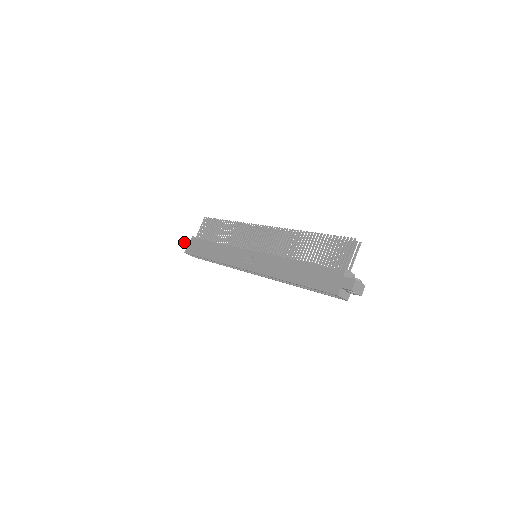
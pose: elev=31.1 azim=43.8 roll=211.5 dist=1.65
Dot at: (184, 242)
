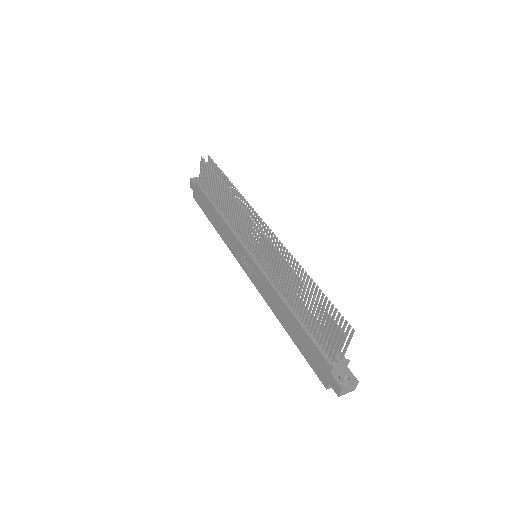
Dot at: (190, 182)
